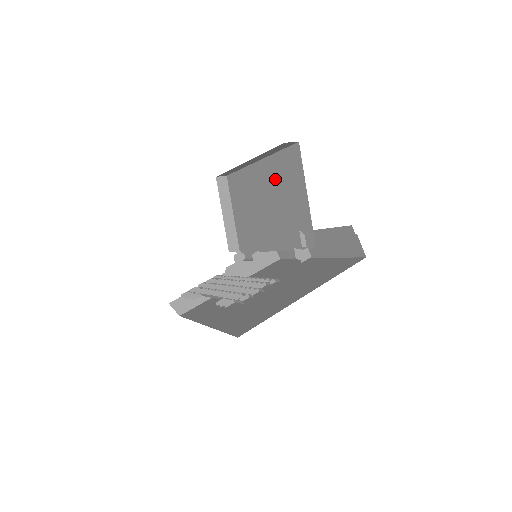
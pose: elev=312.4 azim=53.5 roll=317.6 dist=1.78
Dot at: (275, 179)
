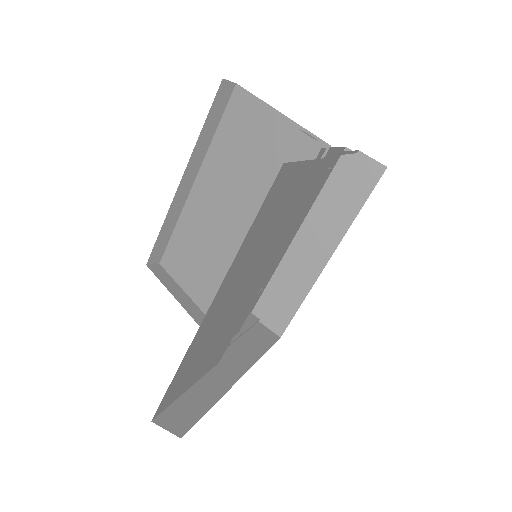
Dot at: (228, 162)
